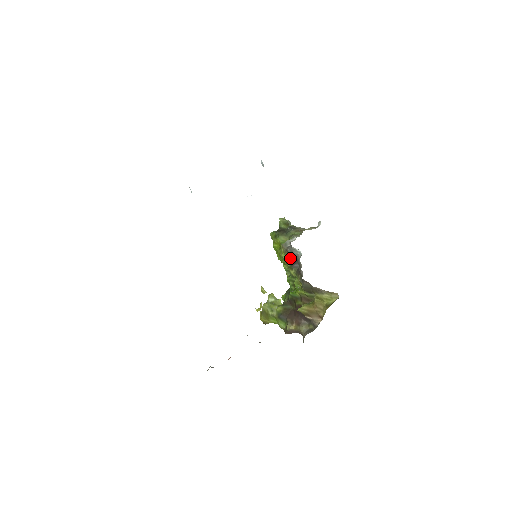
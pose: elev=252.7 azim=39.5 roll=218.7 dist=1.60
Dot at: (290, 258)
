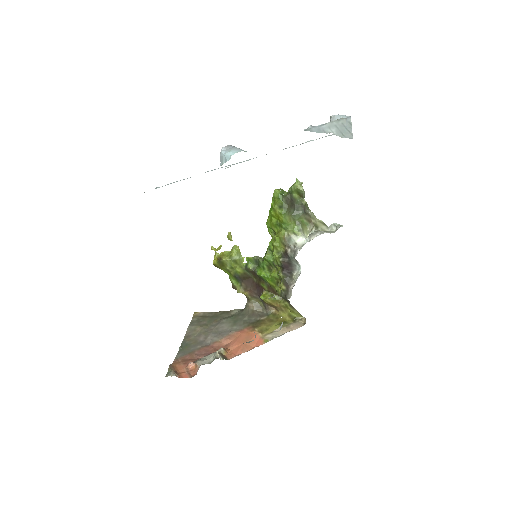
Dot at: (286, 263)
